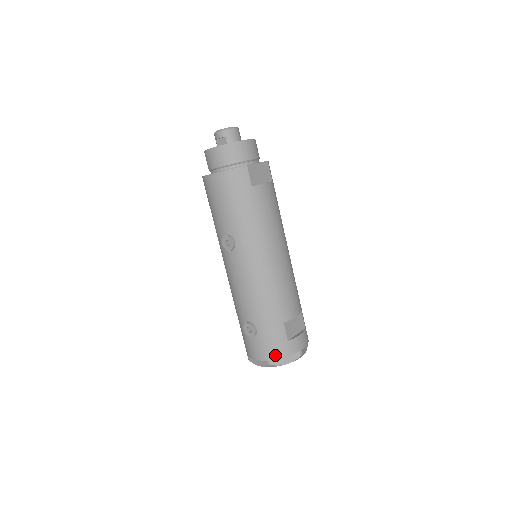
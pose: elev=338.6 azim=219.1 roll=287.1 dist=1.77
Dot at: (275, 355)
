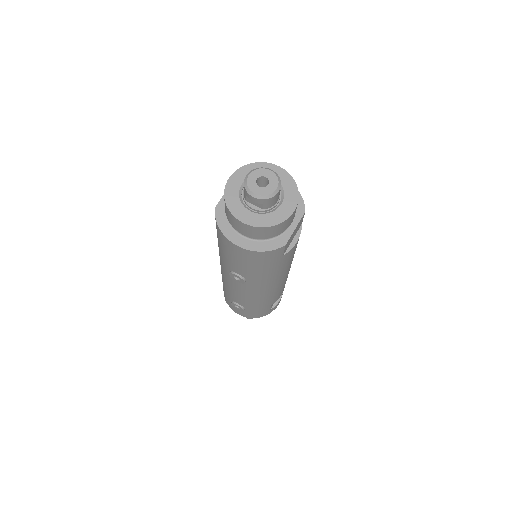
Dot at: (256, 317)
